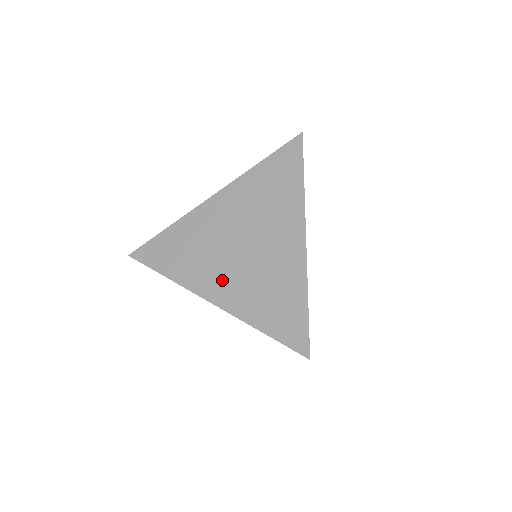
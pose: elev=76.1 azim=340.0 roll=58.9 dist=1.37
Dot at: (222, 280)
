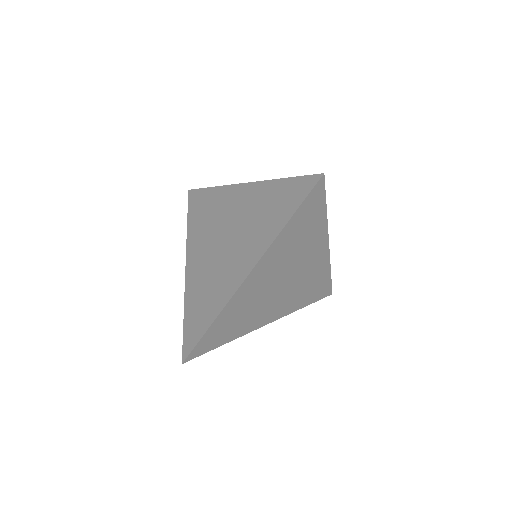
Dot at: (199, 257)
